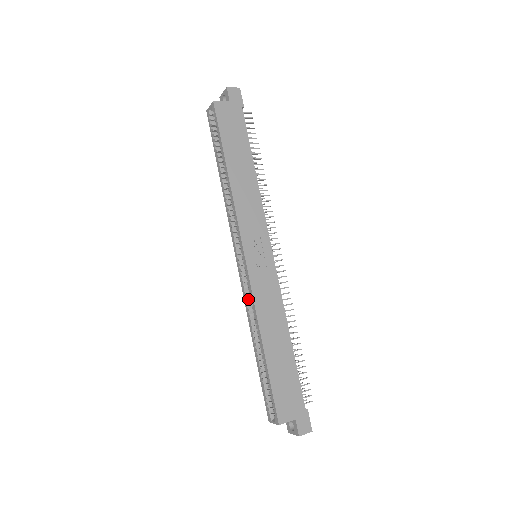
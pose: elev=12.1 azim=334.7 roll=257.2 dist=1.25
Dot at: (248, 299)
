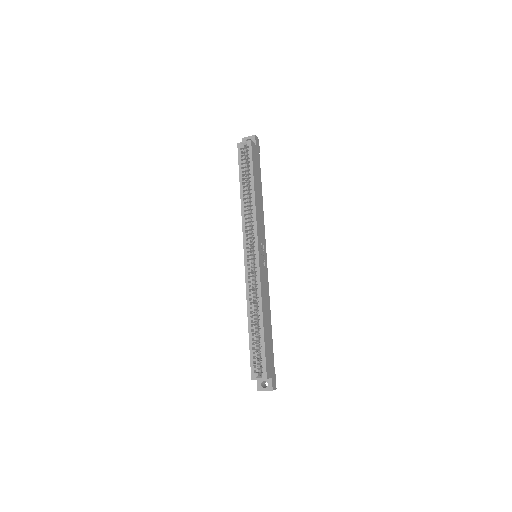
Dot at: (249, 285)
